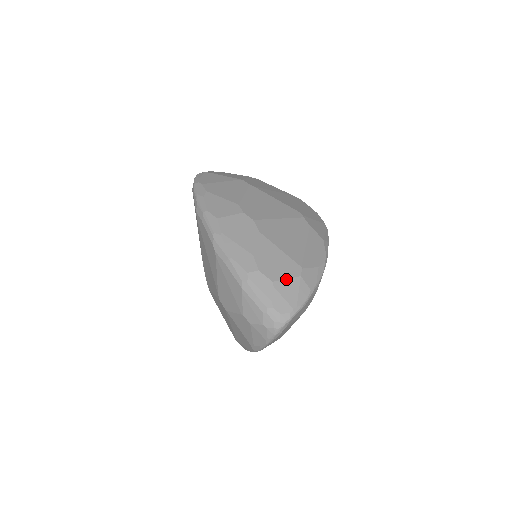
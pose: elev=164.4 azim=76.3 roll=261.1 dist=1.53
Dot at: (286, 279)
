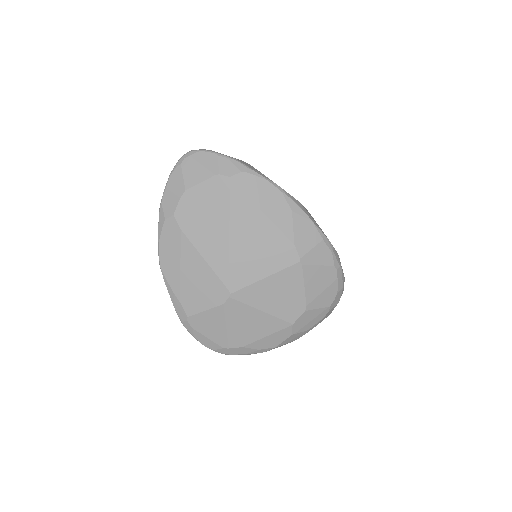
Dot at: occluded
